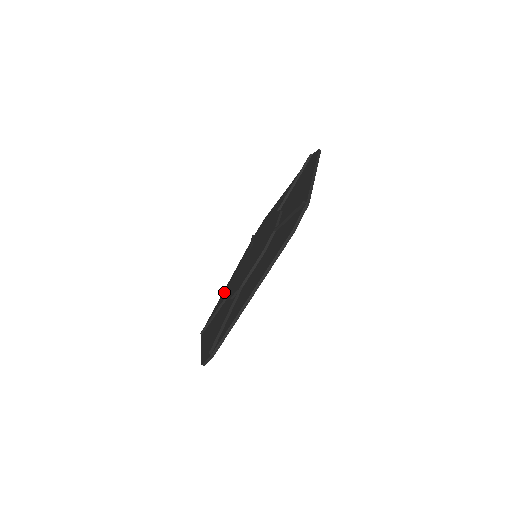
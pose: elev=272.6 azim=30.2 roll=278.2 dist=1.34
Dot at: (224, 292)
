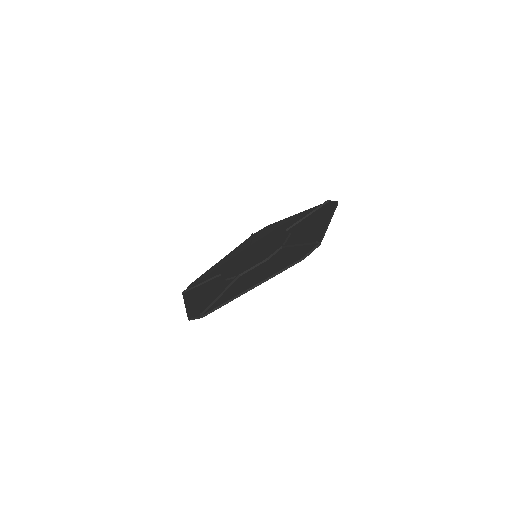
Dot at: (213, 268)
